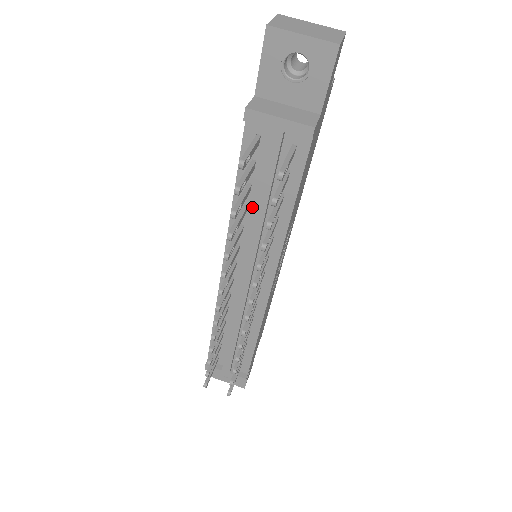
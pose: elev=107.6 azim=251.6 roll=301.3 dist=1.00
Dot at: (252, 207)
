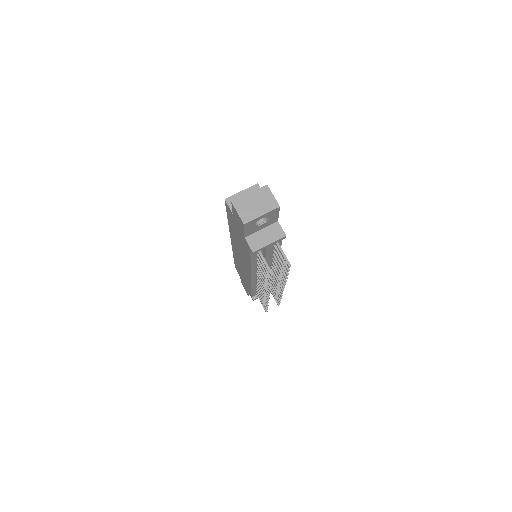
Dot at: occluded
